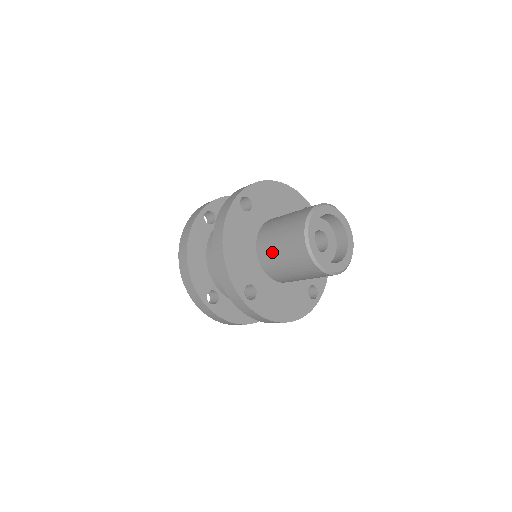
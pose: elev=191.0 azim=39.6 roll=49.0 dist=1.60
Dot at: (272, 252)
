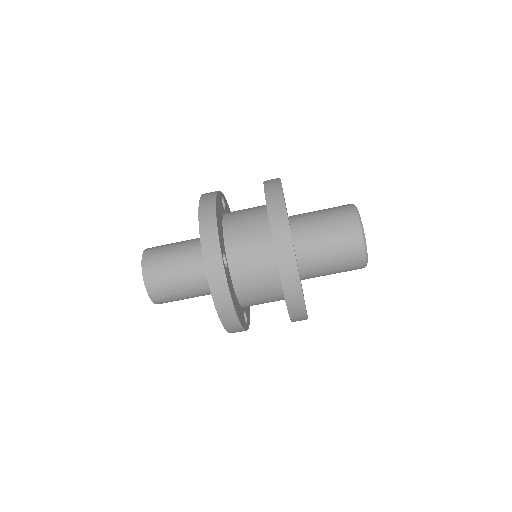
Dot at: (313, 225)
